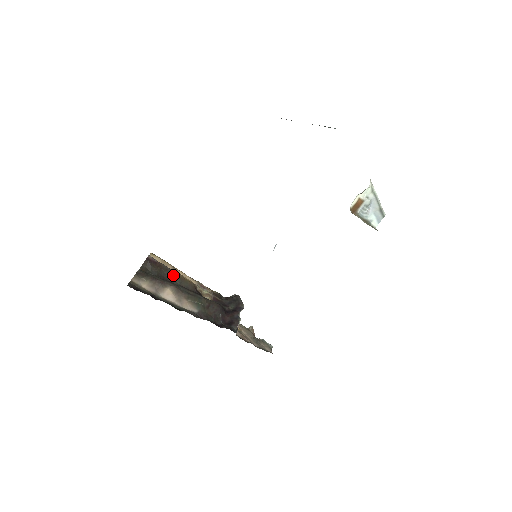
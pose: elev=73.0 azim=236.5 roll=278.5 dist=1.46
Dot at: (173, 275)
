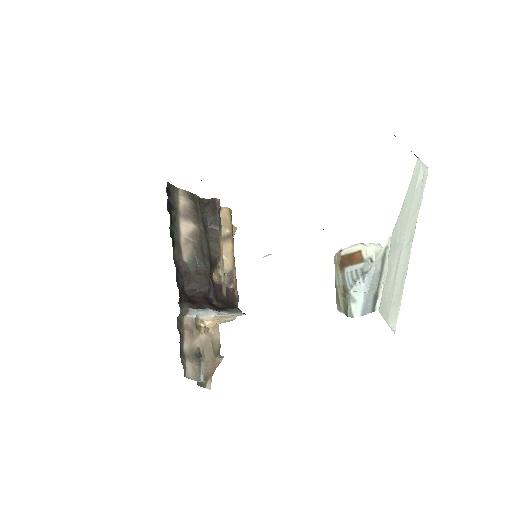
Dot at: (215, 230)
